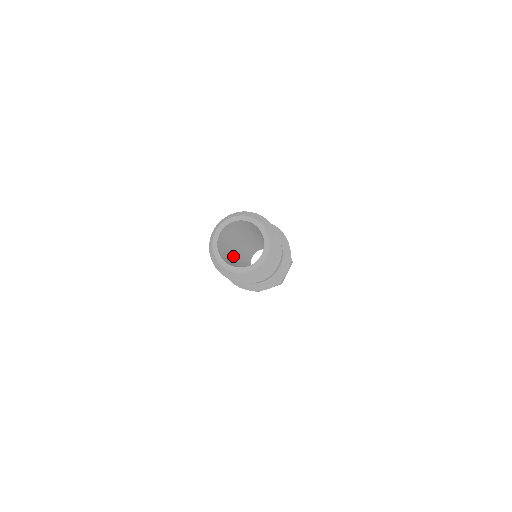
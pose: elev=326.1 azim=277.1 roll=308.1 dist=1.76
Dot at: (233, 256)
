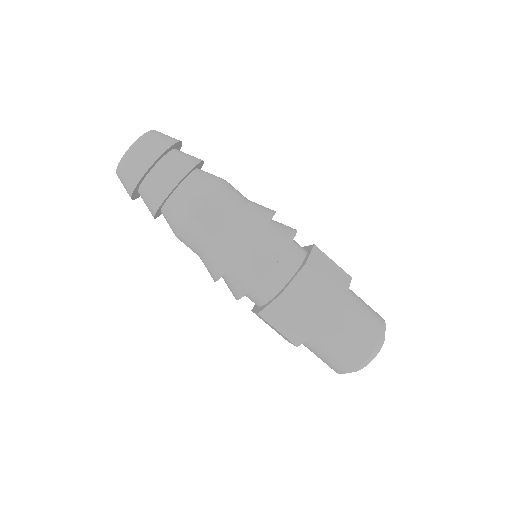
Dot at: occluded
